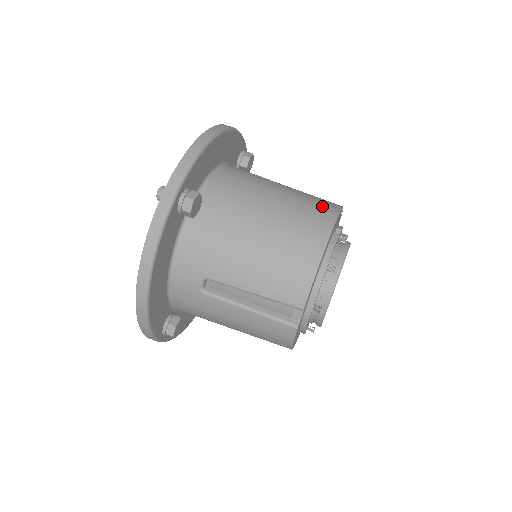
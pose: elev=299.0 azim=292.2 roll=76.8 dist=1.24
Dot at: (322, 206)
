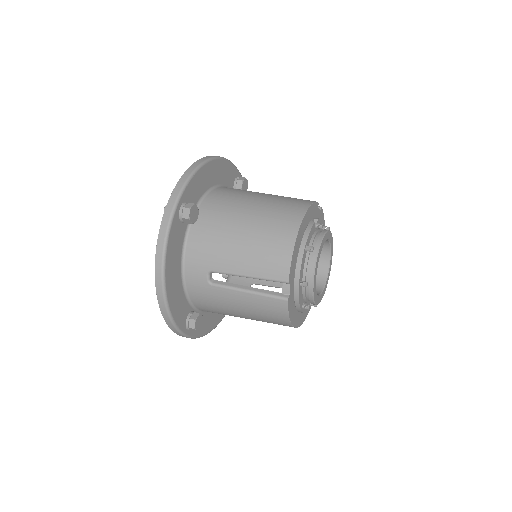
Dot at: (297, 202)
